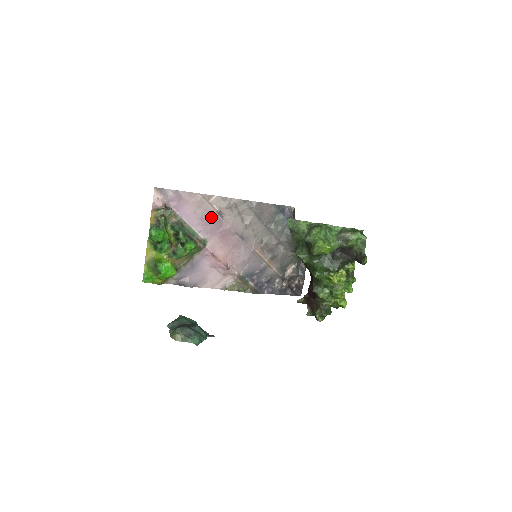
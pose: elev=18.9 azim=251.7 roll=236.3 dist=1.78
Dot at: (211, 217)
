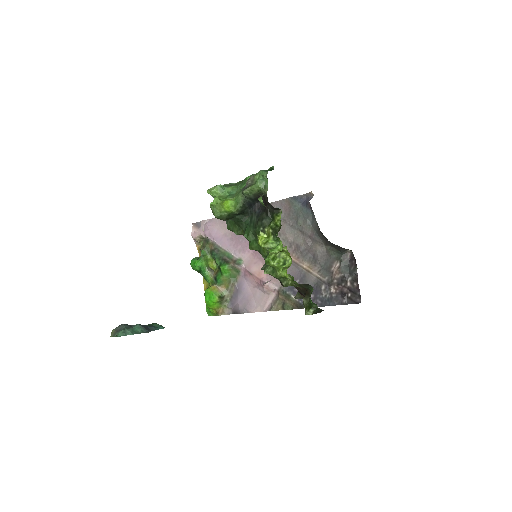
Dot at: occluded
